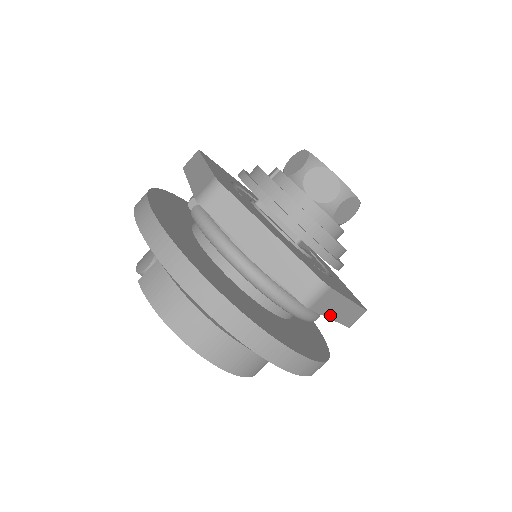
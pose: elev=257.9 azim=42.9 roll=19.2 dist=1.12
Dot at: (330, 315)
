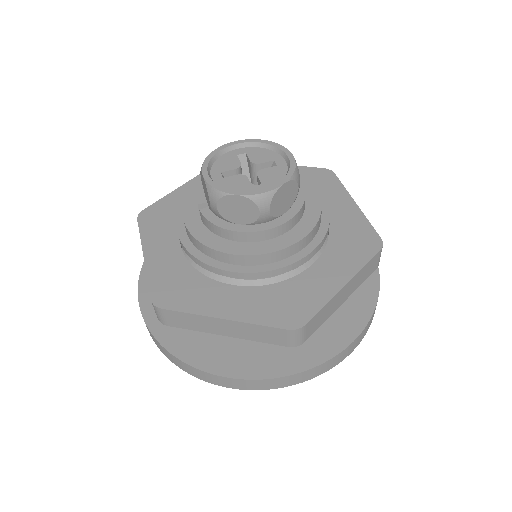
Dot at: (337, 307)
